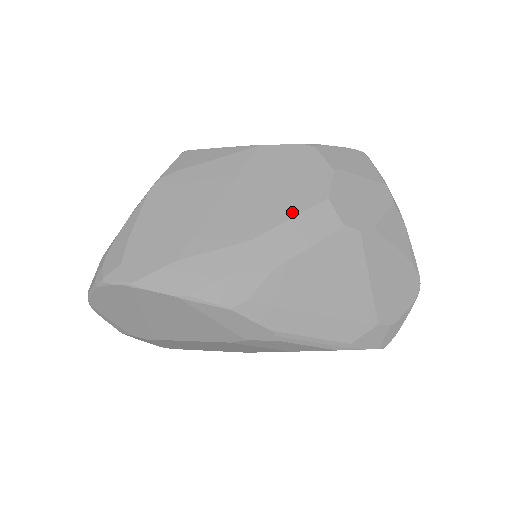
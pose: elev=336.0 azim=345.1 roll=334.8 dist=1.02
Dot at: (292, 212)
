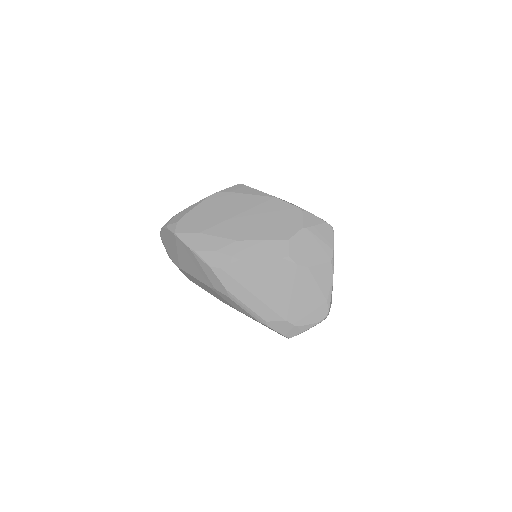
Dot at: (266, 237)
